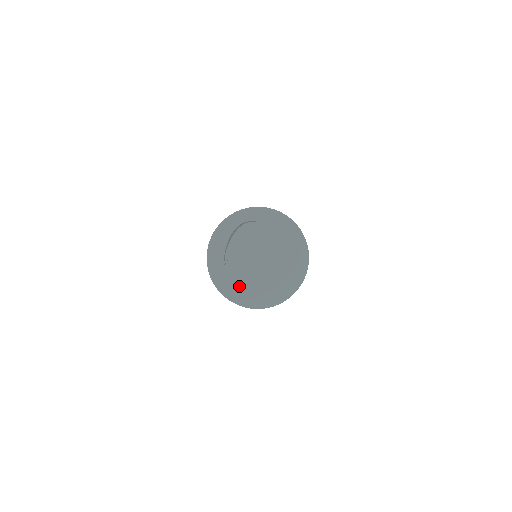
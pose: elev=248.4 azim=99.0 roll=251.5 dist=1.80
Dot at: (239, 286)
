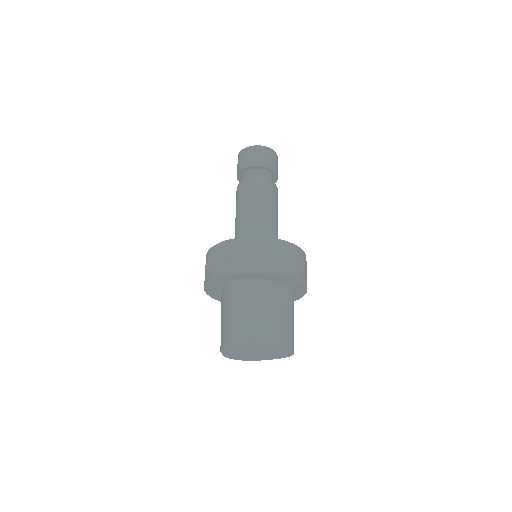
Dot at: (239, 358)
